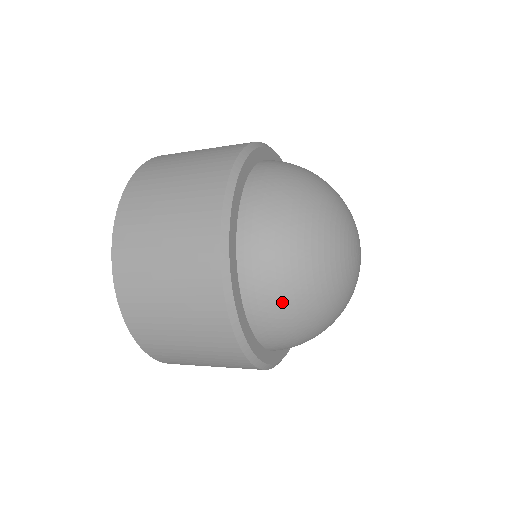
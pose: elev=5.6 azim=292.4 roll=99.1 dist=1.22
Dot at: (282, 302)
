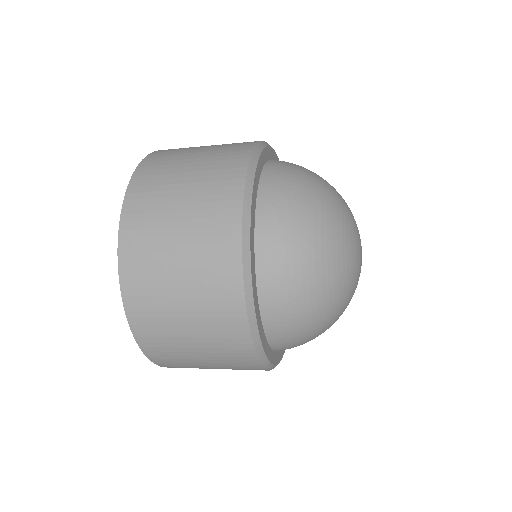
Dot at: (298, 301)
